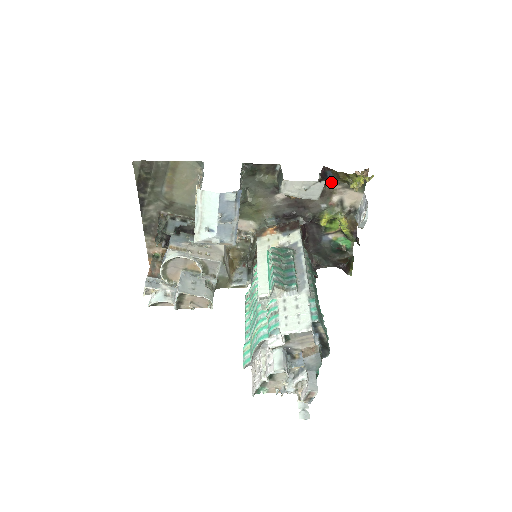
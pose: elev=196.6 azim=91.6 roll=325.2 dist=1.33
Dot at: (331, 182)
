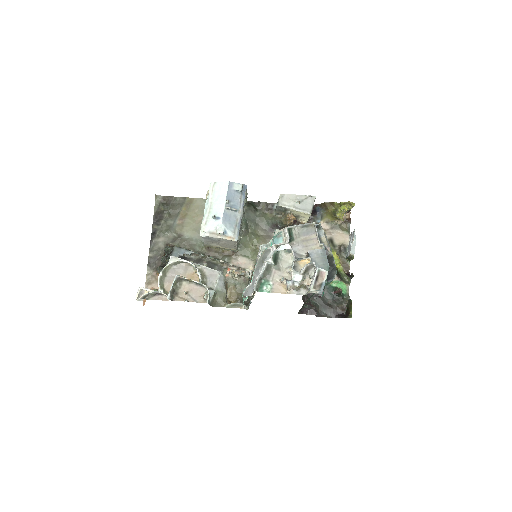
Dot at: (320, 221)
